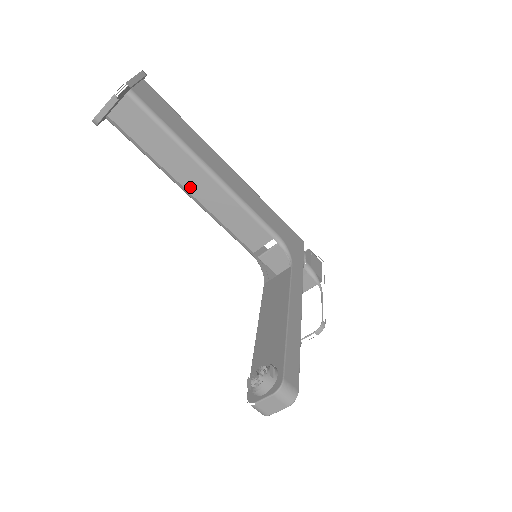
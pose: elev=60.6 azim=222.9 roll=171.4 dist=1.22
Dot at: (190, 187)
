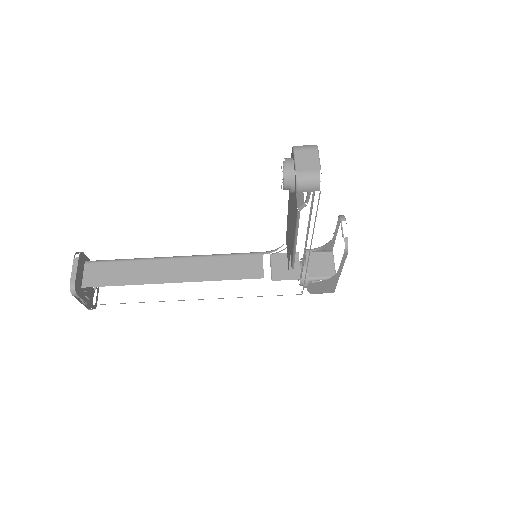
Dot at: (173, 279)
